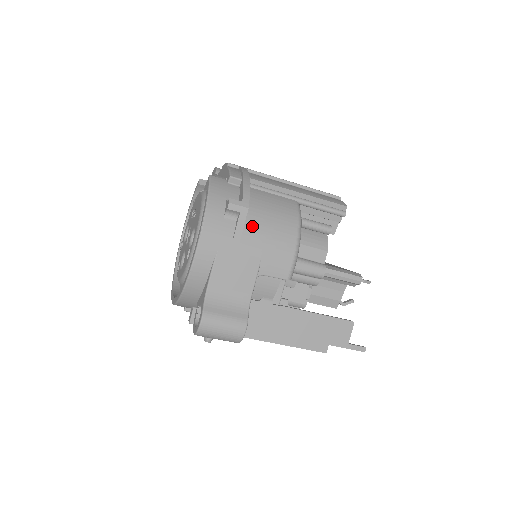
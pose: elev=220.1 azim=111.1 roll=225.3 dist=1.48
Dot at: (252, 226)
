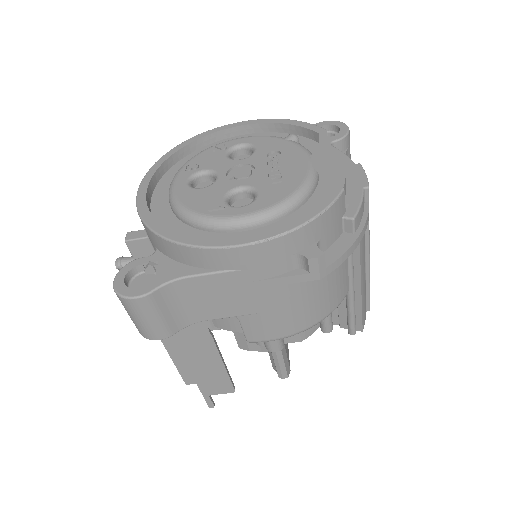
Dot at: (297, 286)
